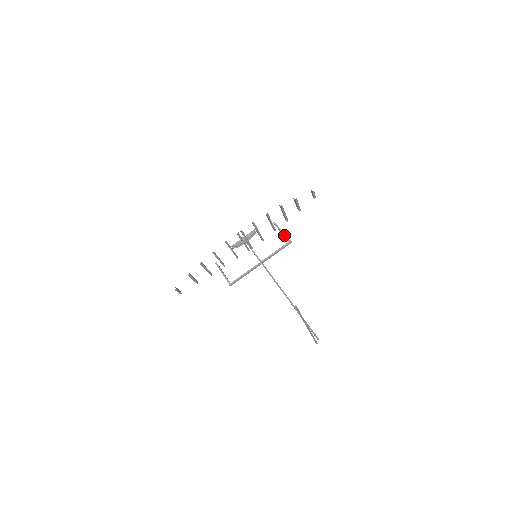
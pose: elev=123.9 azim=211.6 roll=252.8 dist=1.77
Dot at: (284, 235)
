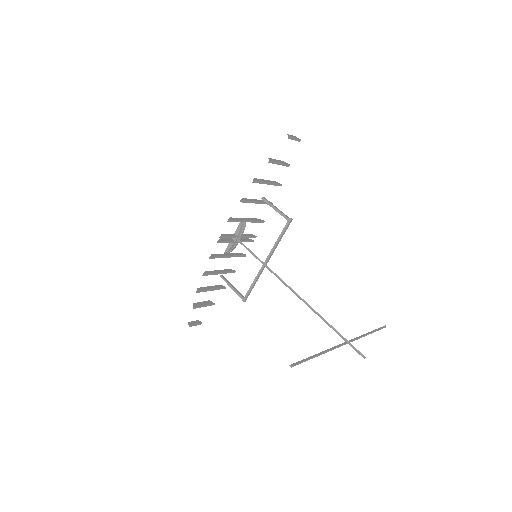
Dot at: (279, 213)
